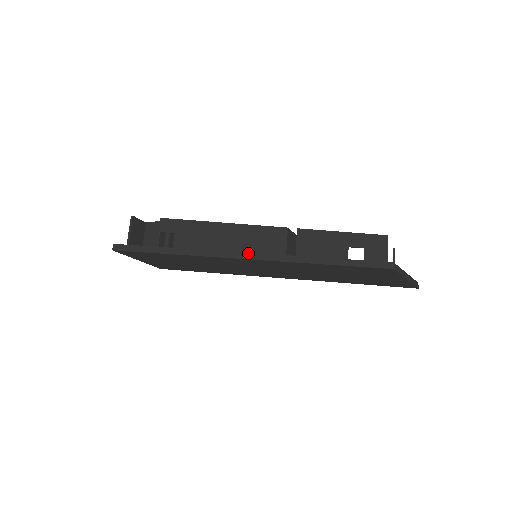
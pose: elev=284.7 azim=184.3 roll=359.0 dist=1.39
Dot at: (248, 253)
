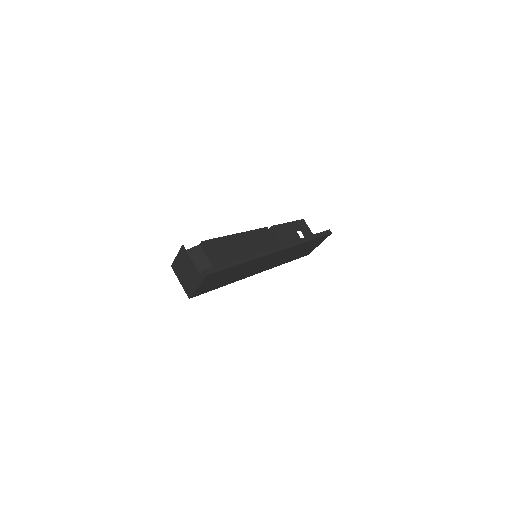
Dot at: (278, 246)
